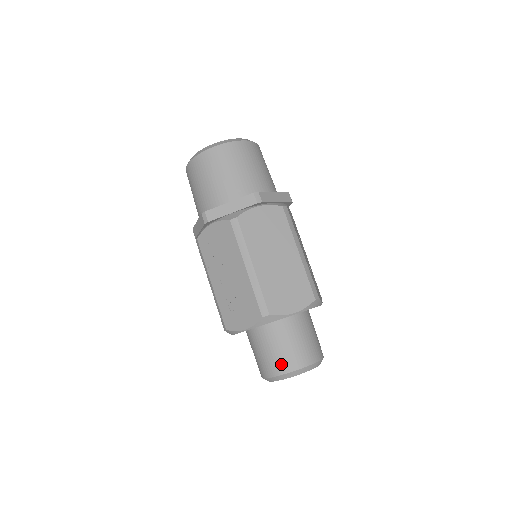
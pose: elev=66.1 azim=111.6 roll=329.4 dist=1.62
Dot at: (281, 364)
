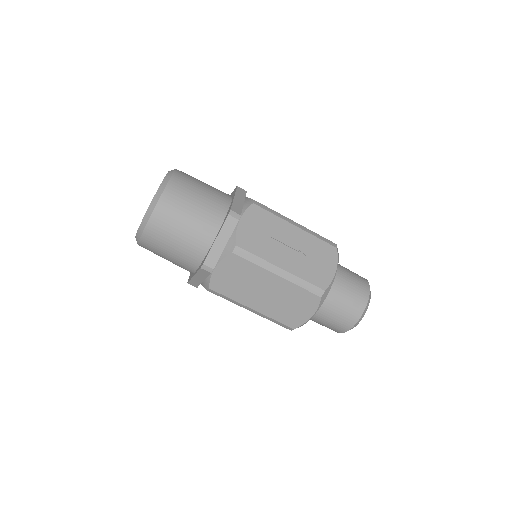
Dot at: (334, 330)
